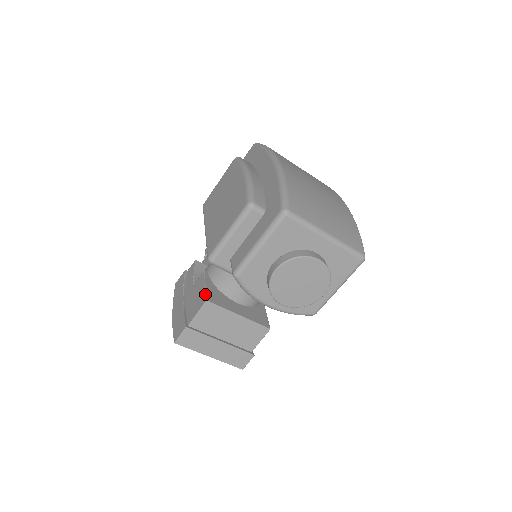
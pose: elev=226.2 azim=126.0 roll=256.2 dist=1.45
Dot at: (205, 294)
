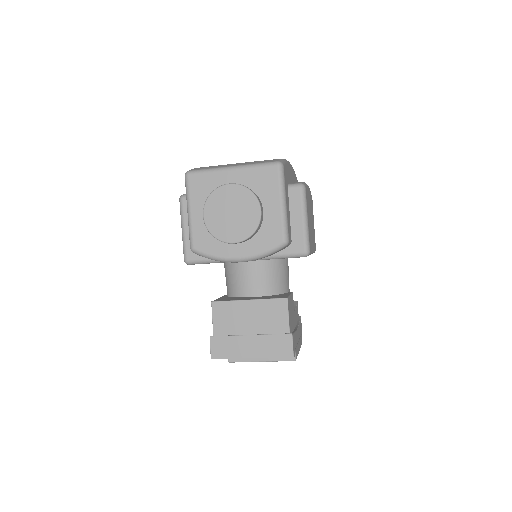
Dot at: occluded
